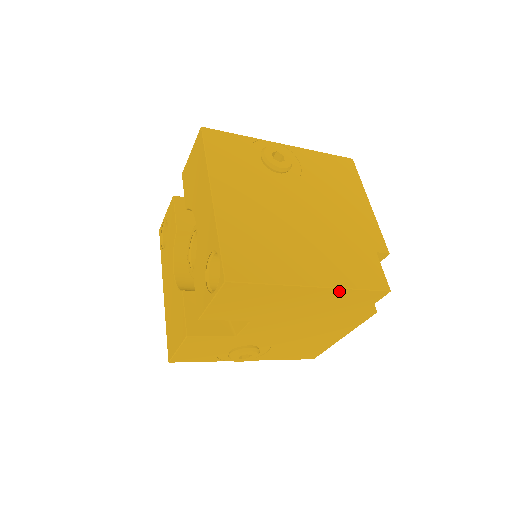
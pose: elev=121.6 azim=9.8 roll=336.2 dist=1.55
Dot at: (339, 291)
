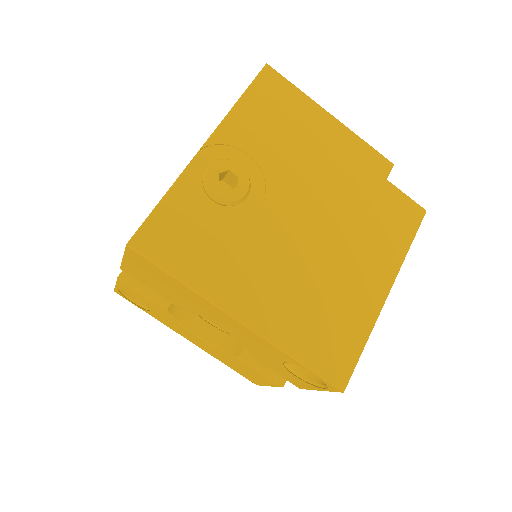
Dot at: occluded
